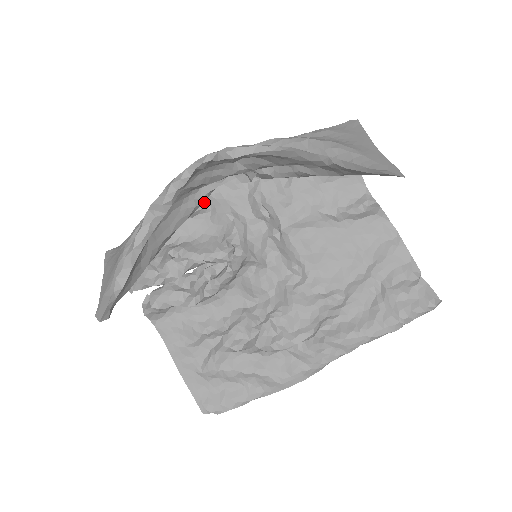
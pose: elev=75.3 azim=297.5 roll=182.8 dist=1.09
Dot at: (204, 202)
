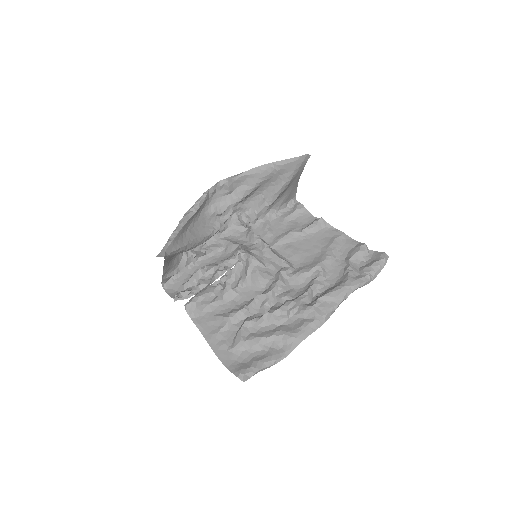
Dot at: (220, 245)
